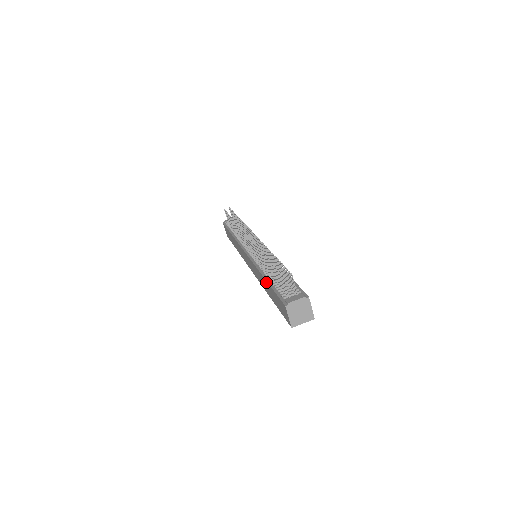
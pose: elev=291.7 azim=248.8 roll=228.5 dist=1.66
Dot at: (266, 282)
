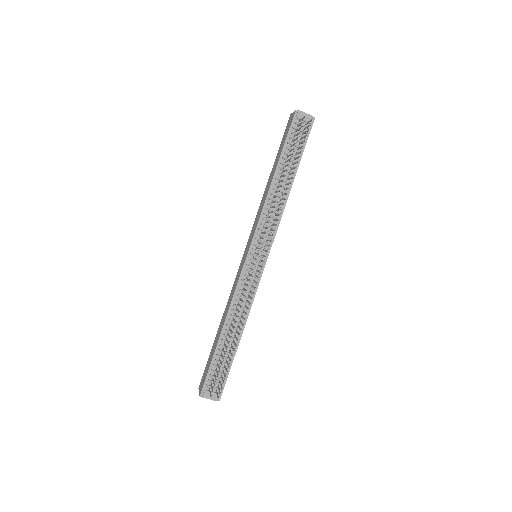
Dot at: (219, 337)
